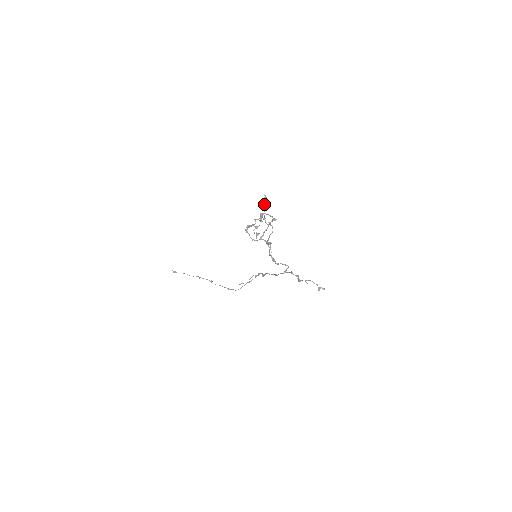
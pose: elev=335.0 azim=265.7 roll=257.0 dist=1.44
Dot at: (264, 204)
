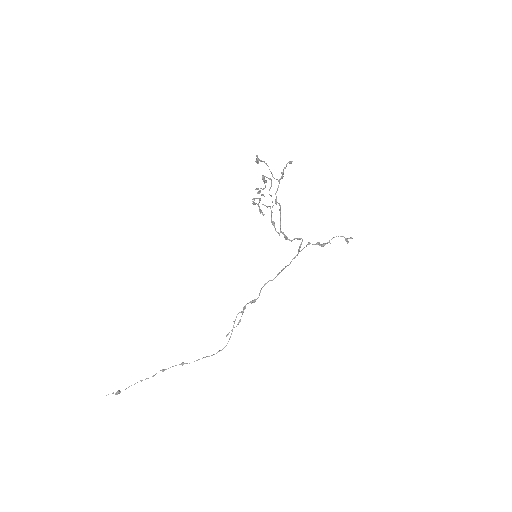
Dot at: (263, 161)
